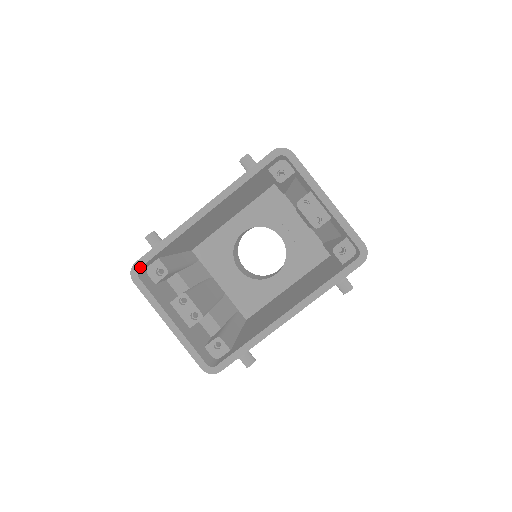
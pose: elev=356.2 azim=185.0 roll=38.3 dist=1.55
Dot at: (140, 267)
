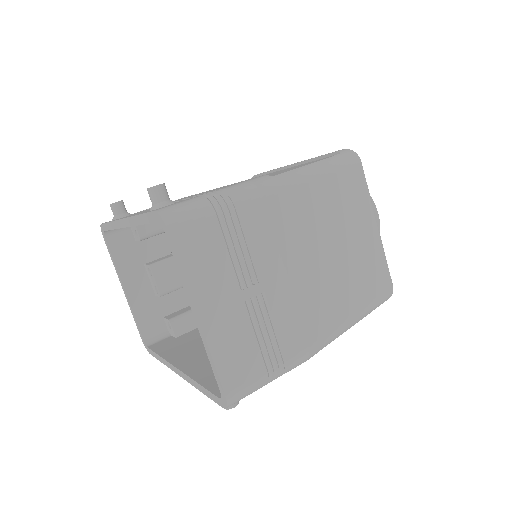
Dot at: (104, 230)
